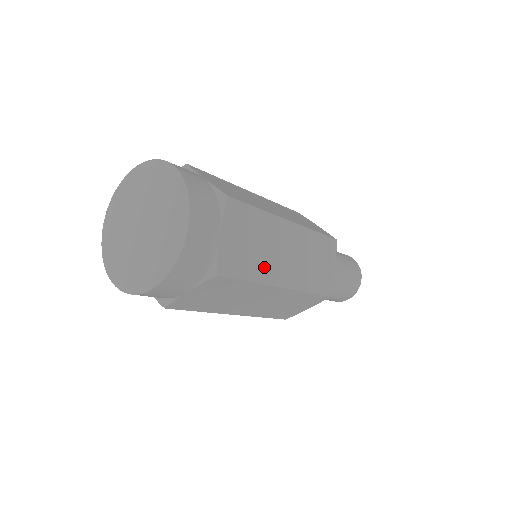
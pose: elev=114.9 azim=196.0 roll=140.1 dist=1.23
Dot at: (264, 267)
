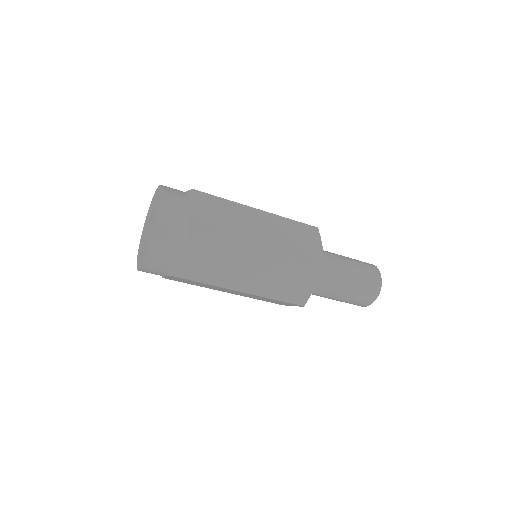
Dot at: (236, 232)
